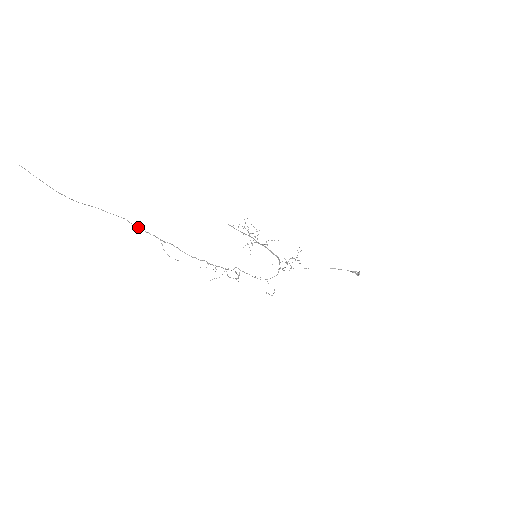
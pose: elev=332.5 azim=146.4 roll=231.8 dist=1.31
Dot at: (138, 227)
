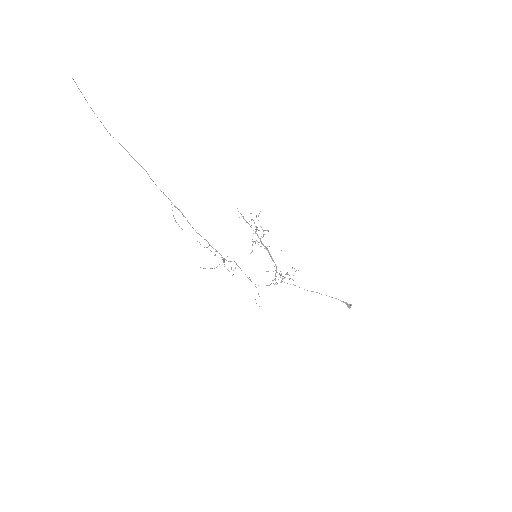
Dot at: (155, 184)
